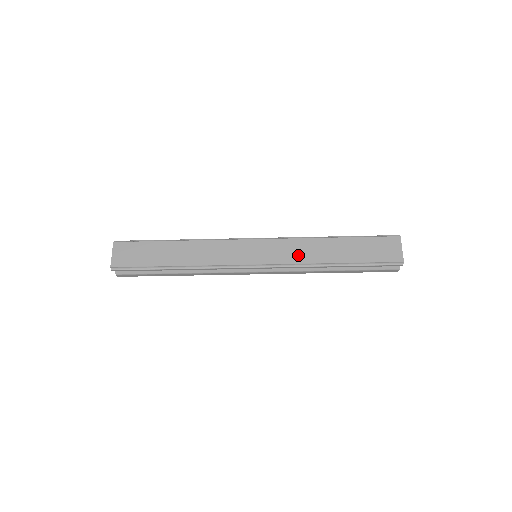
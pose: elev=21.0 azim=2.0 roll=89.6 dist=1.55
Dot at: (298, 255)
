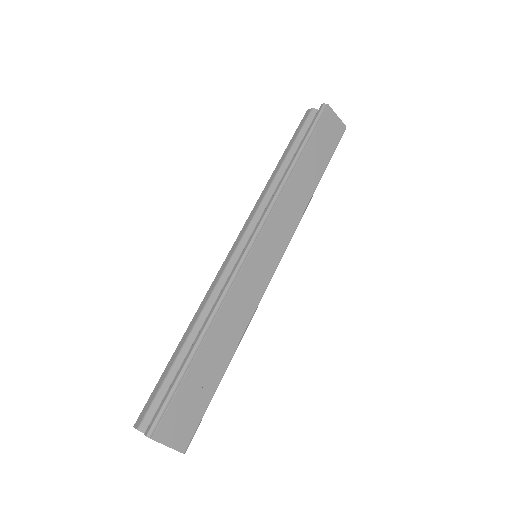
Dot at: (293, 214)
